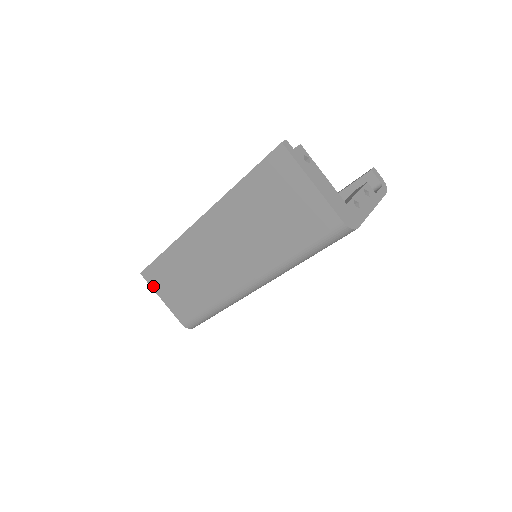
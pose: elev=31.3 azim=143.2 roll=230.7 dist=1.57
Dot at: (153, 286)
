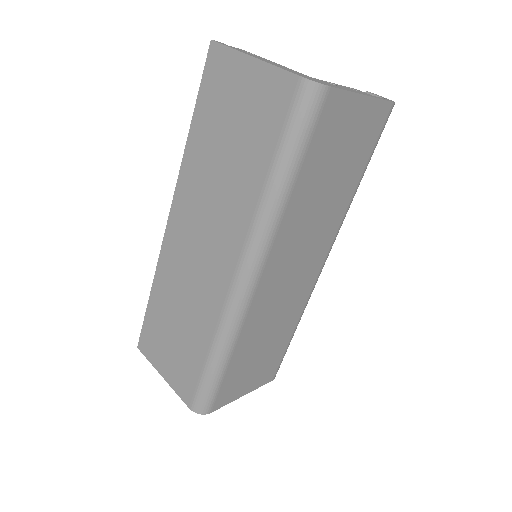
Dot at: (151, 359)
